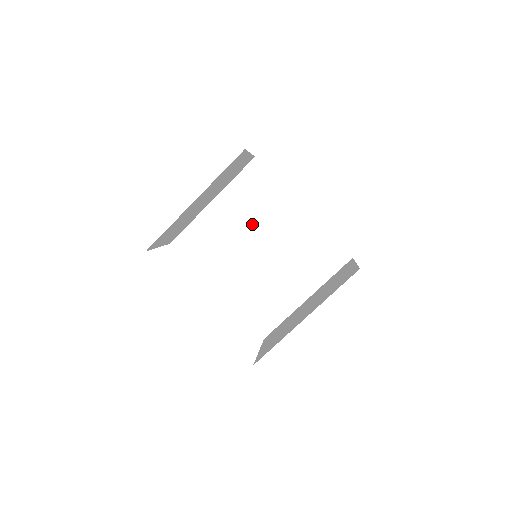
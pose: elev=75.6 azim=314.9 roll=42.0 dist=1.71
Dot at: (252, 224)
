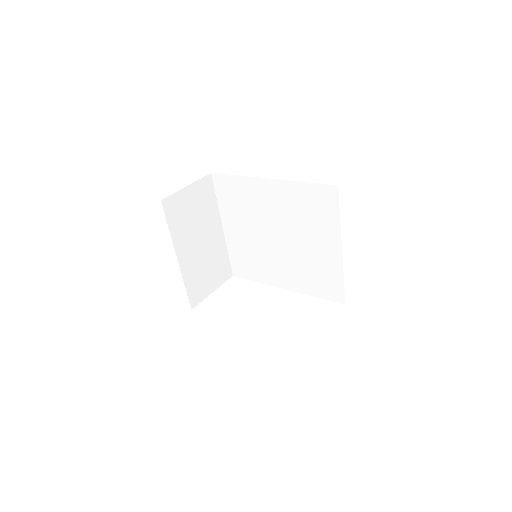
Dot at: (255, 222)
